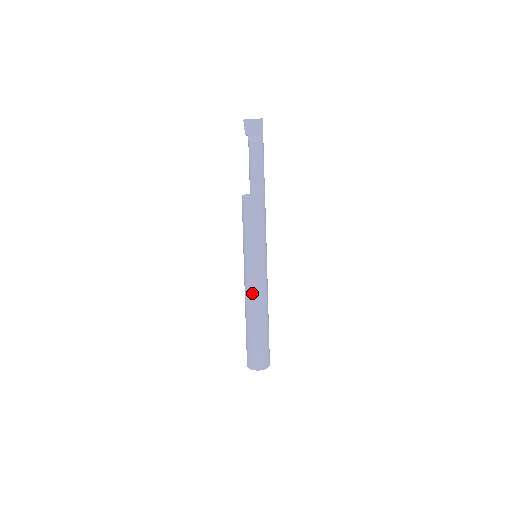
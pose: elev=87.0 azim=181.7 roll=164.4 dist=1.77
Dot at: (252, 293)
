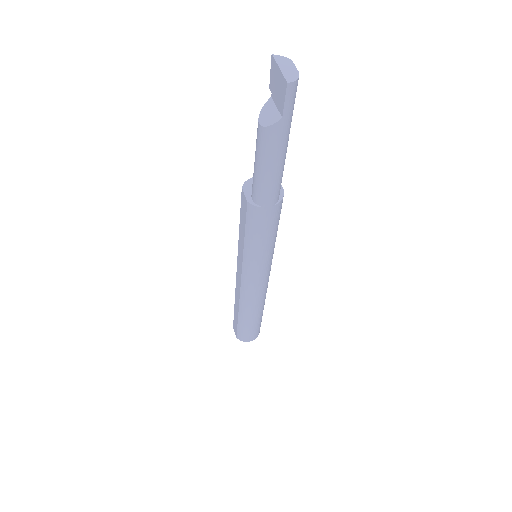
Dot at: (237, 285)
